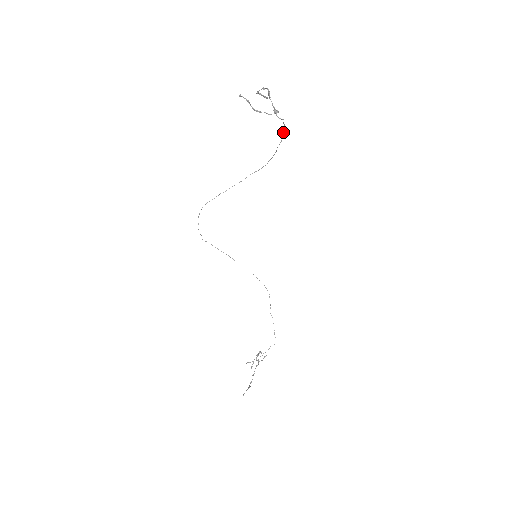
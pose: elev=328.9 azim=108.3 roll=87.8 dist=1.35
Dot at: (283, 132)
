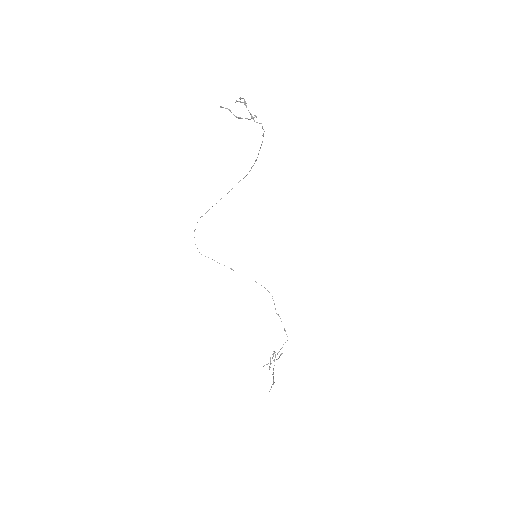
Dot at: occluded
